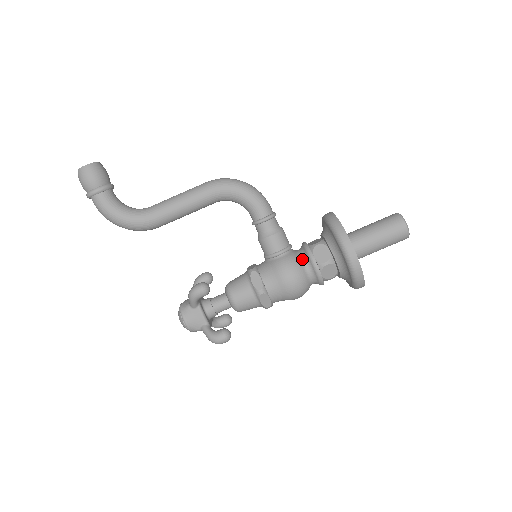
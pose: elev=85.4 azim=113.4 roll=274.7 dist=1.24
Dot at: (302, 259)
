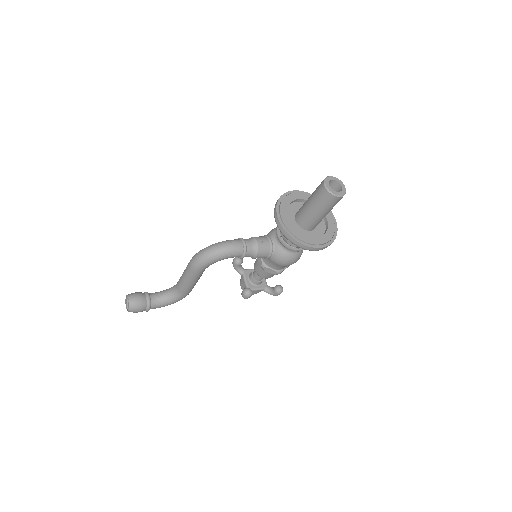
Dot at: (285, 250)
